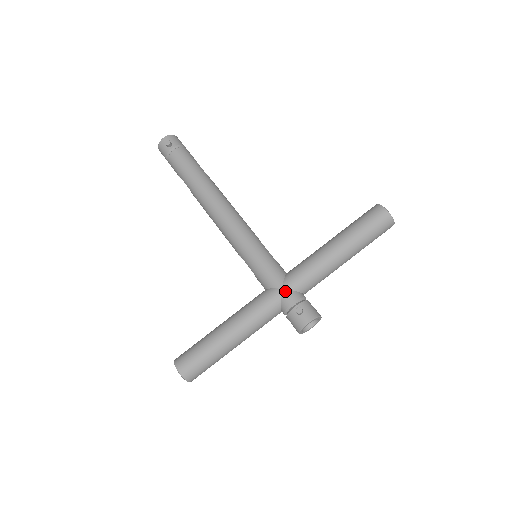
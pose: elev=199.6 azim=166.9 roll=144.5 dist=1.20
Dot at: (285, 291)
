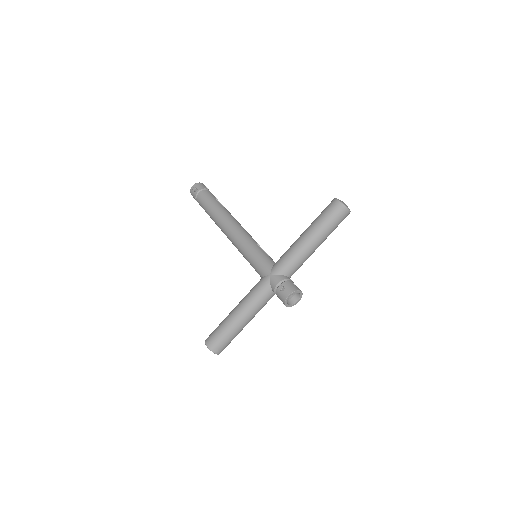
Dot at: (272, 276)
